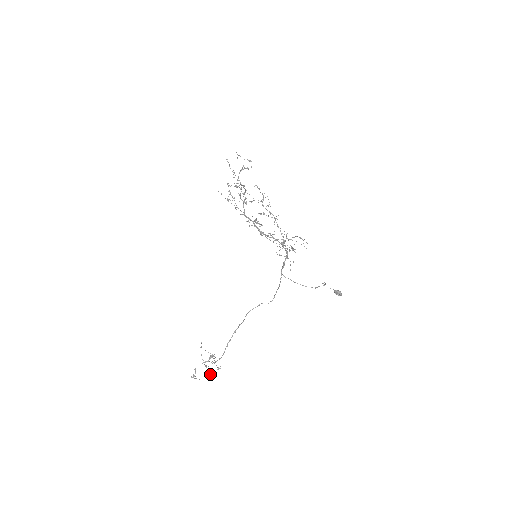
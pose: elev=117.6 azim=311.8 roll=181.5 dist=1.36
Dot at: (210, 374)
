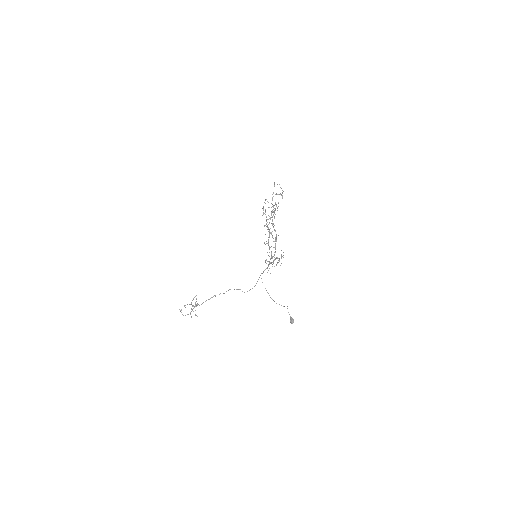
Dot at: (191, 317)
